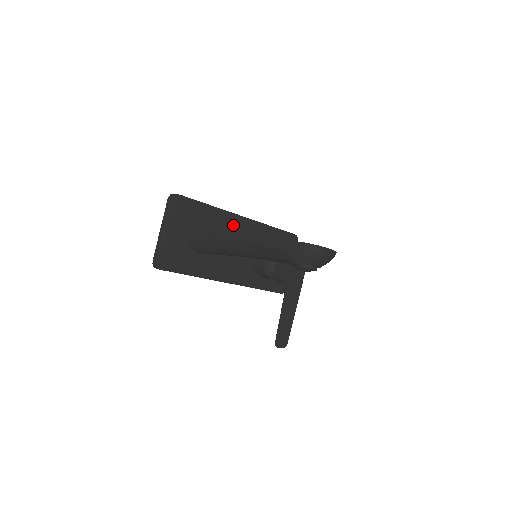
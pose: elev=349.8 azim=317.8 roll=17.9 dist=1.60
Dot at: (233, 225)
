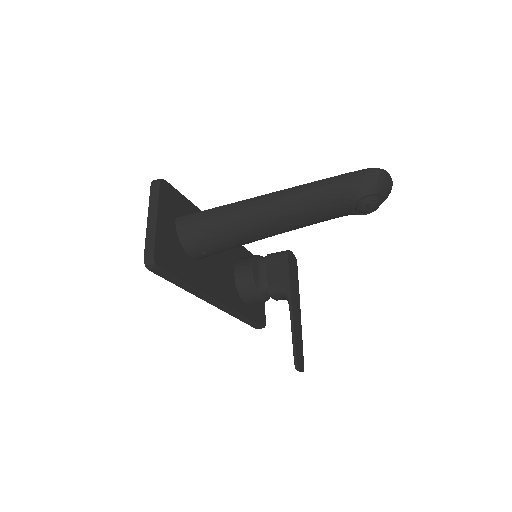
Dot at: occluded
